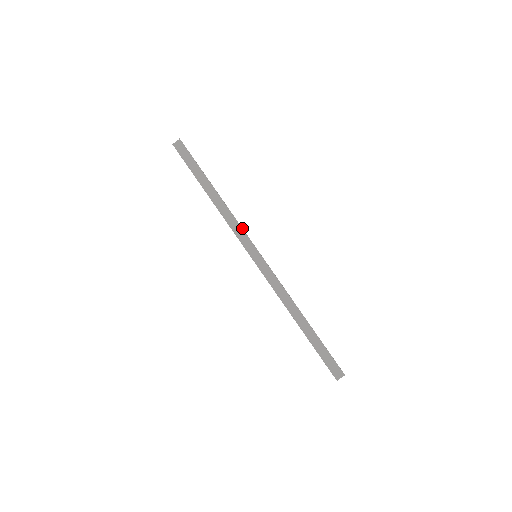
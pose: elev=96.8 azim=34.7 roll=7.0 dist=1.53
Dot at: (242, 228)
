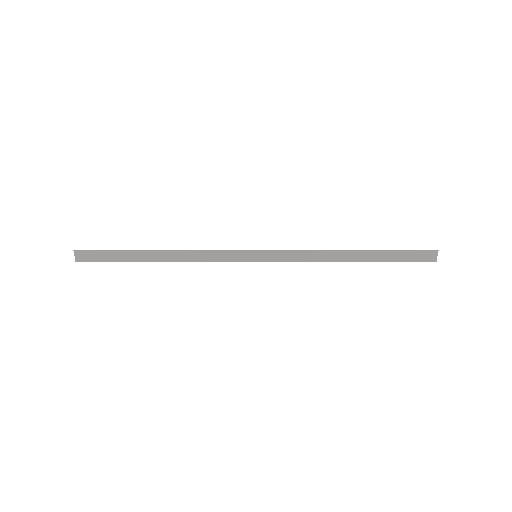
Dot at: (217, 251)
